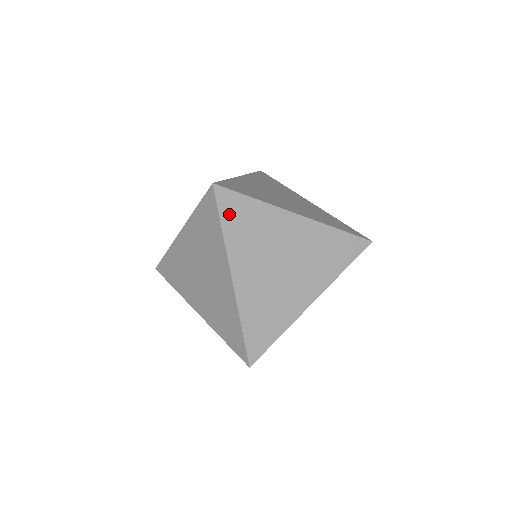
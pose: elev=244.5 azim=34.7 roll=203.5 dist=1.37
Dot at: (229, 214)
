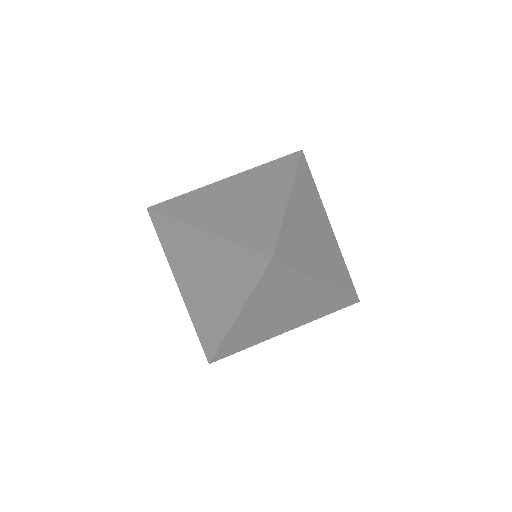
Dot at: (170, 210)
